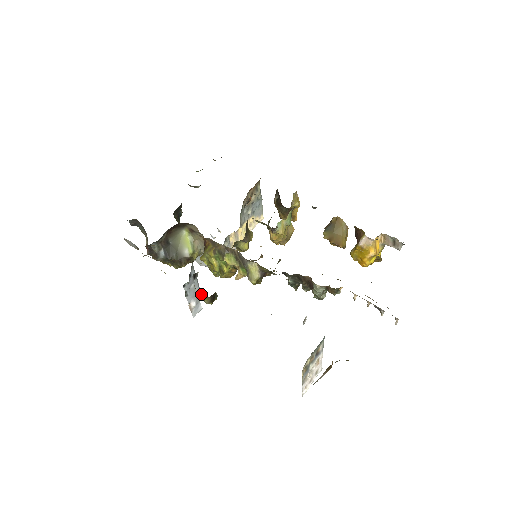
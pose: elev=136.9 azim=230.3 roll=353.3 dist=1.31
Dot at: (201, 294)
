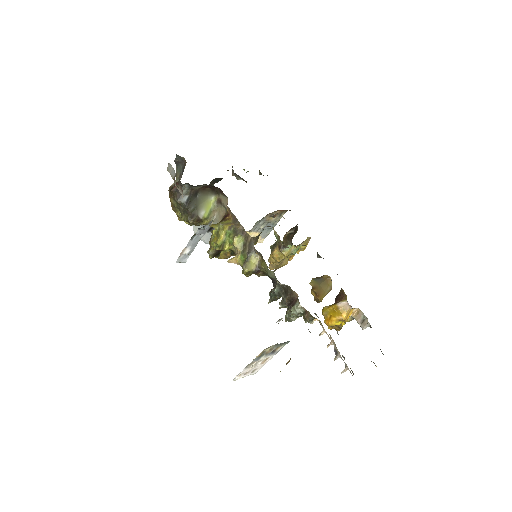
Dot at: occluded
